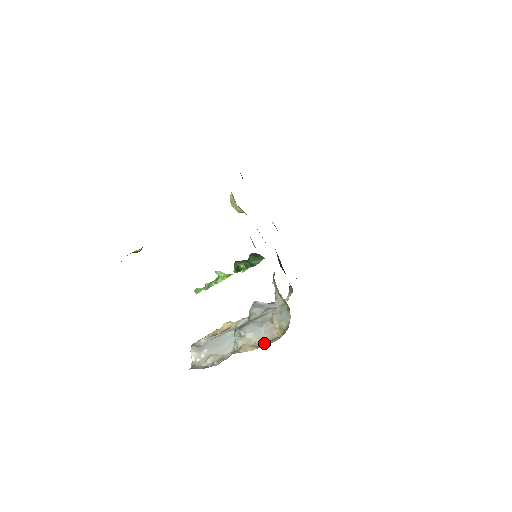
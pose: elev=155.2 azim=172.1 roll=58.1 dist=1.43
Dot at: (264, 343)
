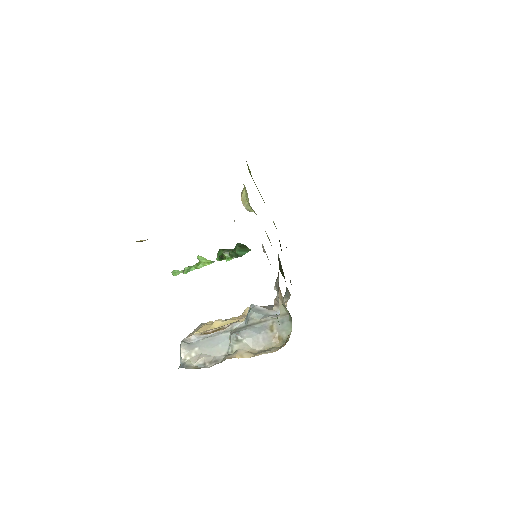
Dot at: (261, 351)
